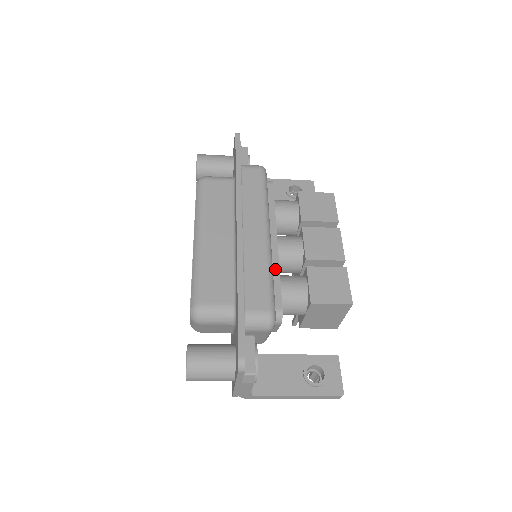
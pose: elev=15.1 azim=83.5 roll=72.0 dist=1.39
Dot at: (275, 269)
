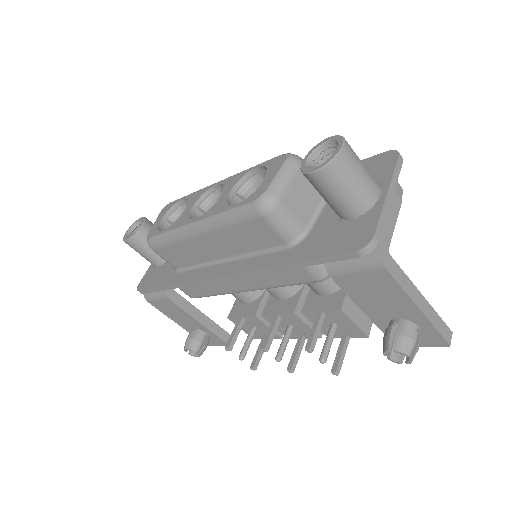
Dot at: occluded
